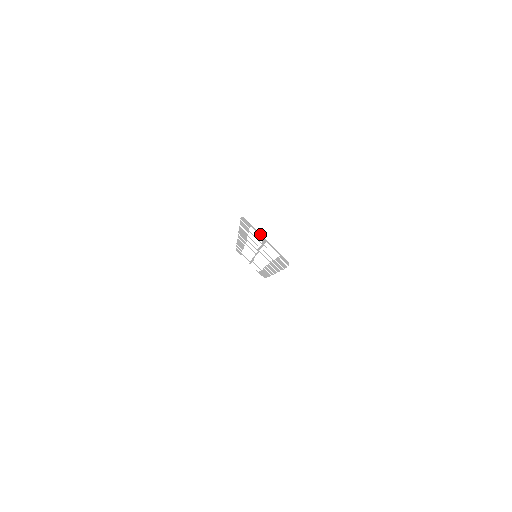
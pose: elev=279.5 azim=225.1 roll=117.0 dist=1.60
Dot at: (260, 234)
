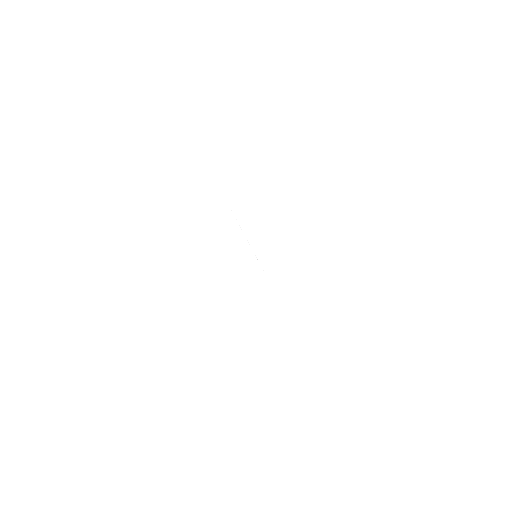
Dot at: occluded
